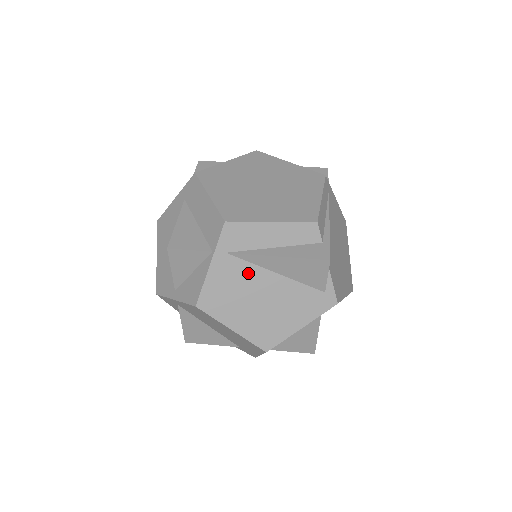
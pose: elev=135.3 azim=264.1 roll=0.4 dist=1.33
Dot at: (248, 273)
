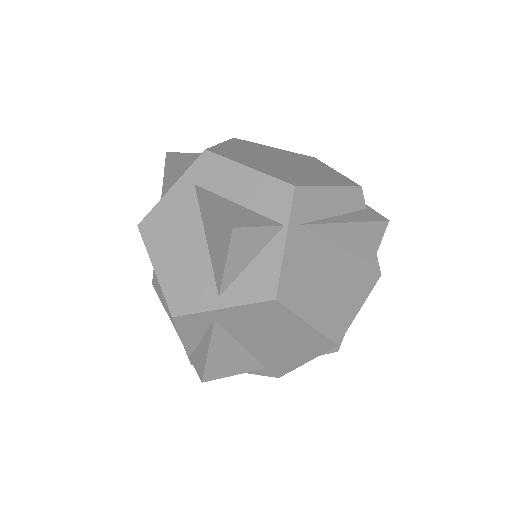
Dot at: (317, 249)
